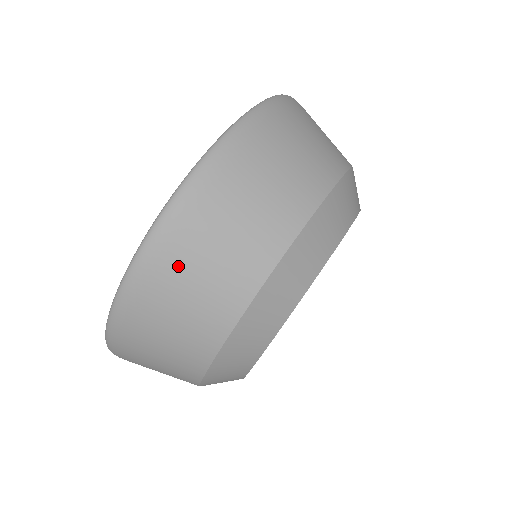
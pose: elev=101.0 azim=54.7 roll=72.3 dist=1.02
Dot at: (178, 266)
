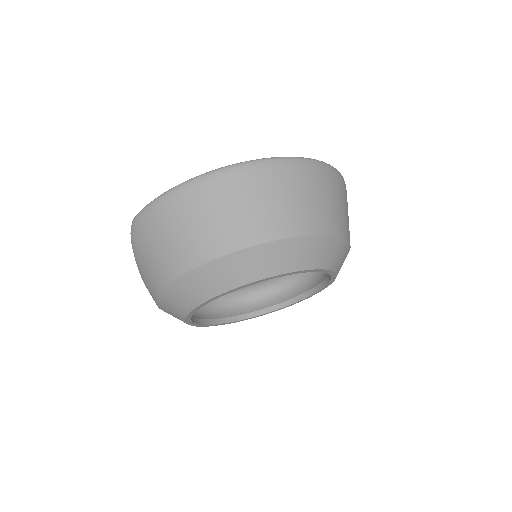
Dot at: (283, 183)
